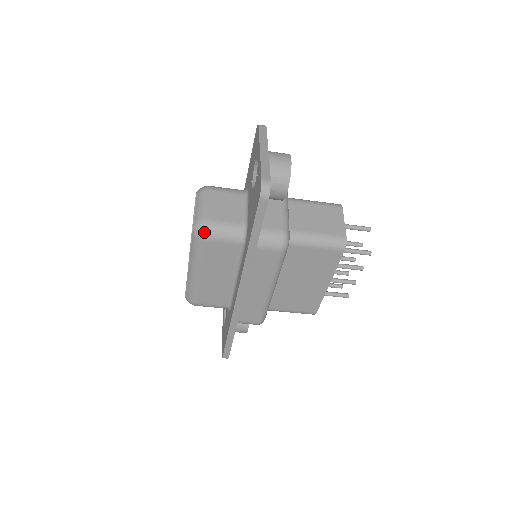
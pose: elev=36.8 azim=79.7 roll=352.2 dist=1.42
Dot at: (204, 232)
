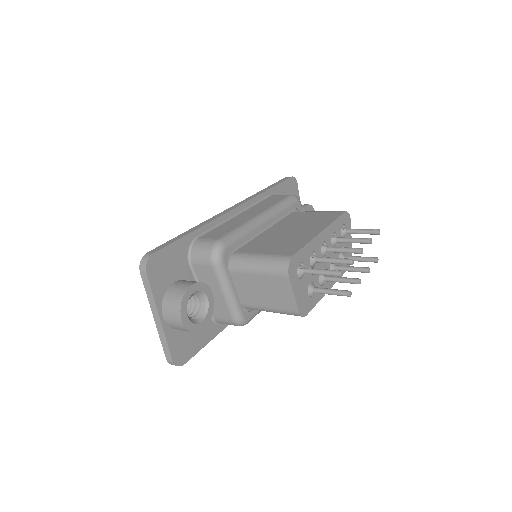
Dot at: occluded
